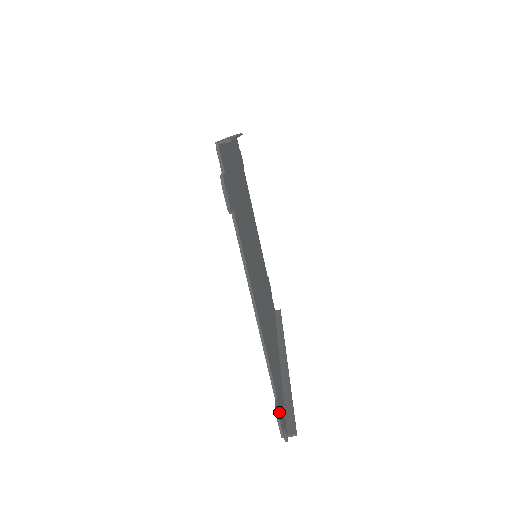
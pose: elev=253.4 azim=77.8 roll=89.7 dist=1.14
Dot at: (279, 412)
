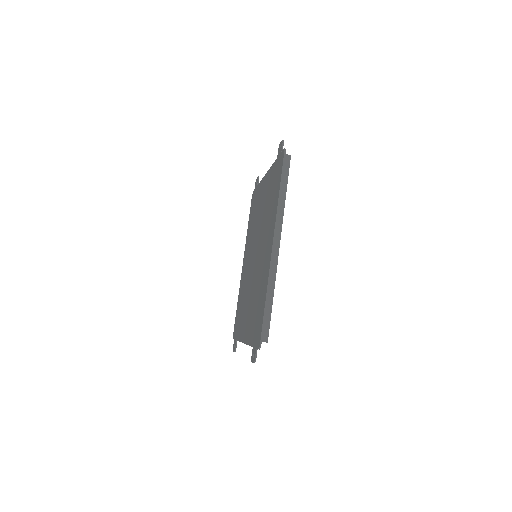
Dot at: (236, 346)
